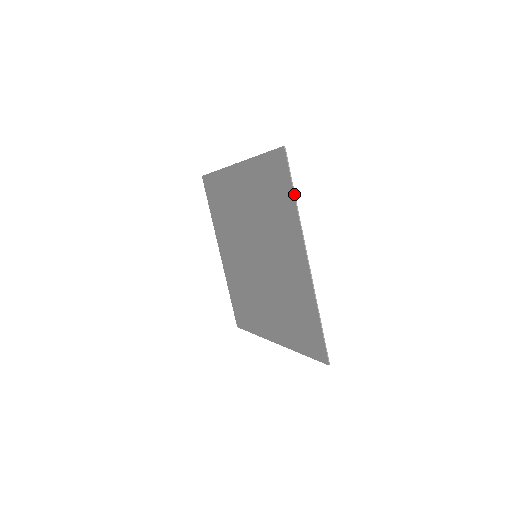
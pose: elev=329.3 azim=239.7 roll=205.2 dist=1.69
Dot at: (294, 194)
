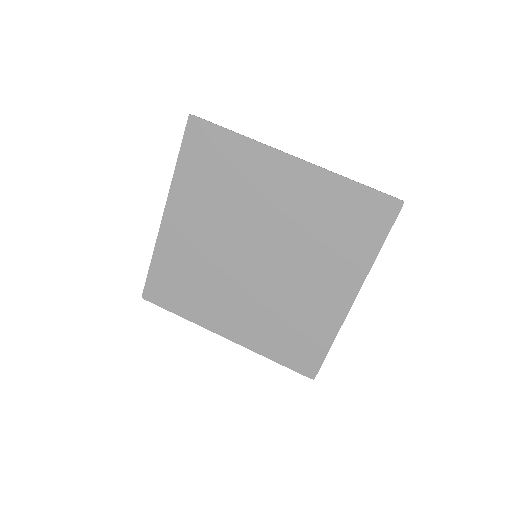
Dot at: (231, 131)
